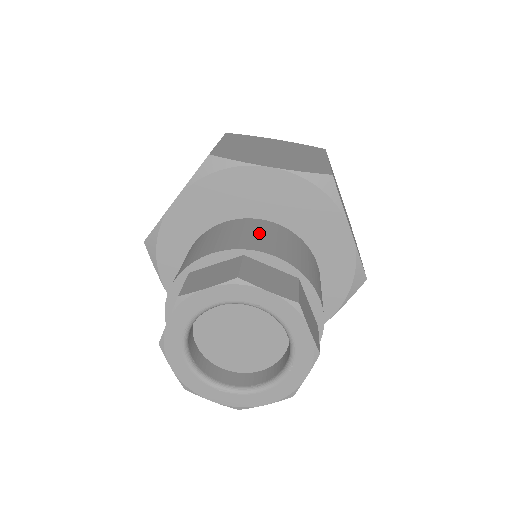
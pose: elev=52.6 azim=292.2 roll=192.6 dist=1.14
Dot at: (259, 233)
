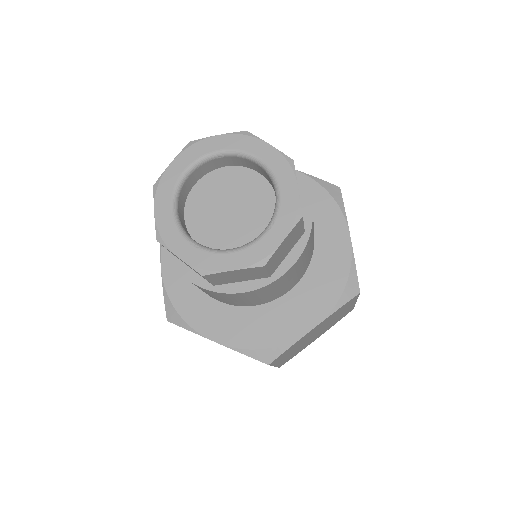
Dot at: occluded
